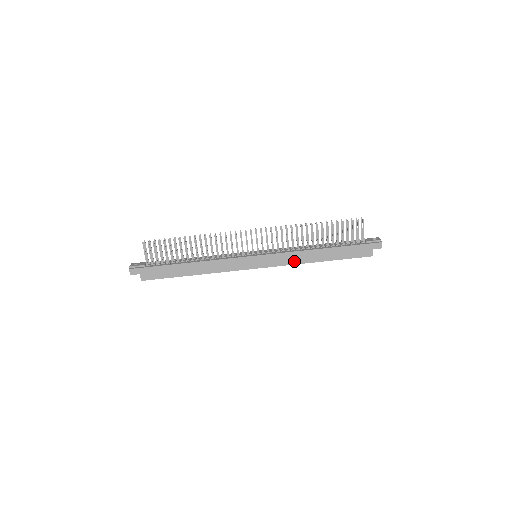
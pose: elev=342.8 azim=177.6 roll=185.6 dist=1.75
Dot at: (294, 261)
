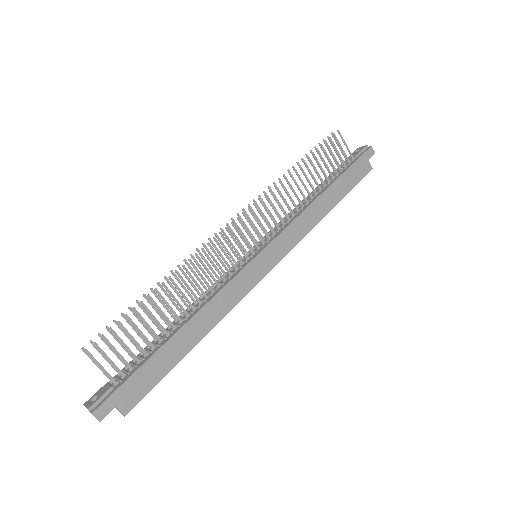
Dot at: (305, 229)
